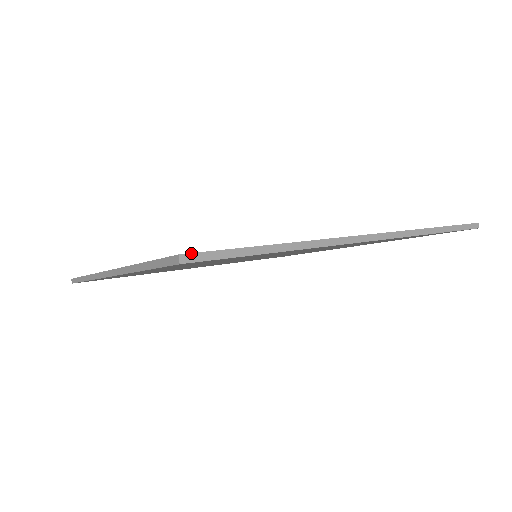
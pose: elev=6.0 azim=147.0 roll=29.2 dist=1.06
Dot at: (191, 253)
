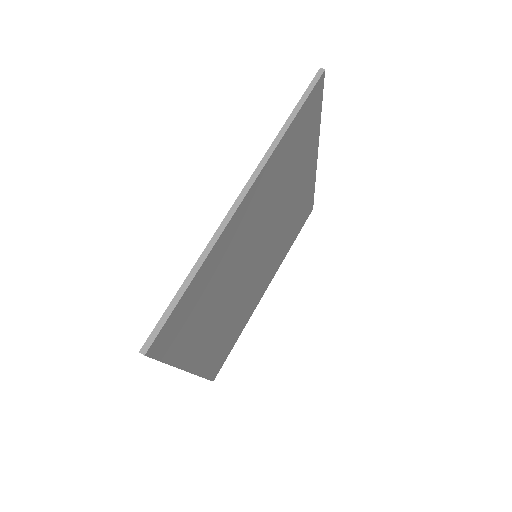
Dot at: (144, 343)
